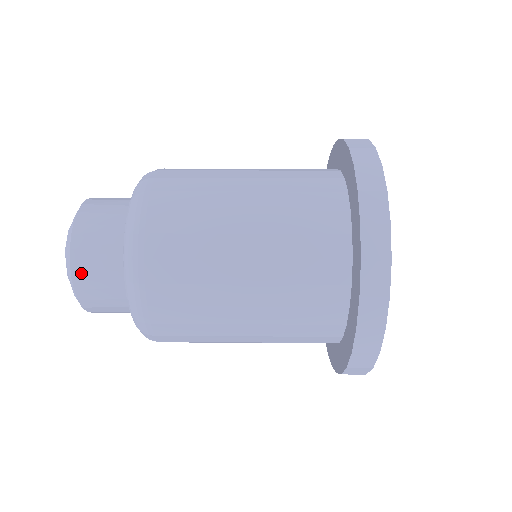
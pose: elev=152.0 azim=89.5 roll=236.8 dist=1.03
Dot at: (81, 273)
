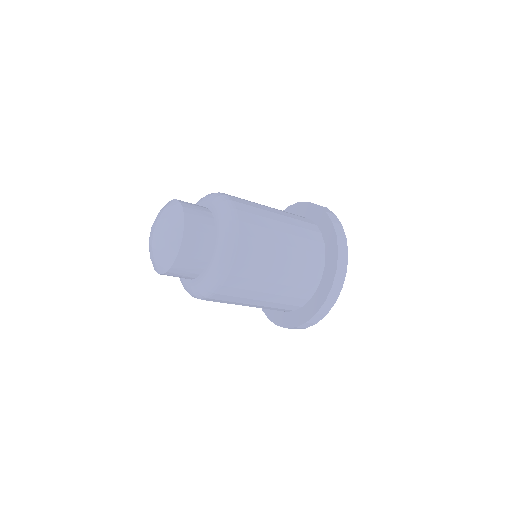
Dot at: (185, 203)
